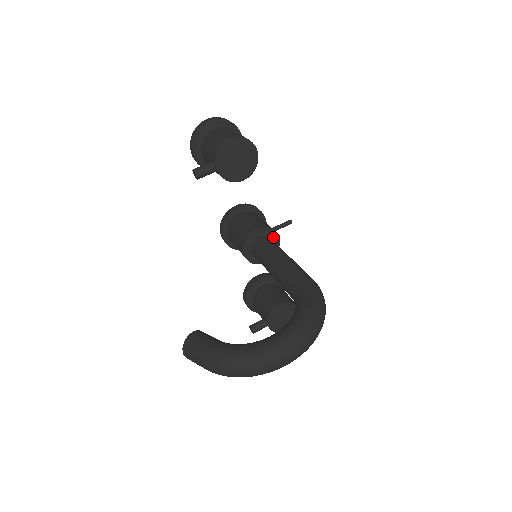
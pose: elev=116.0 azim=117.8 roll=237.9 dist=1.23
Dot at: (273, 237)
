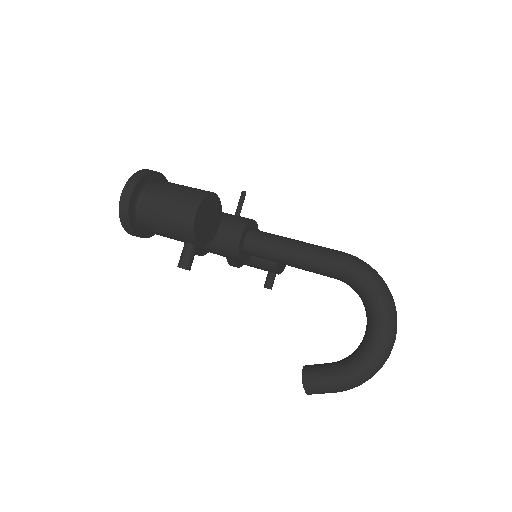
Dot at: (251, 226)
